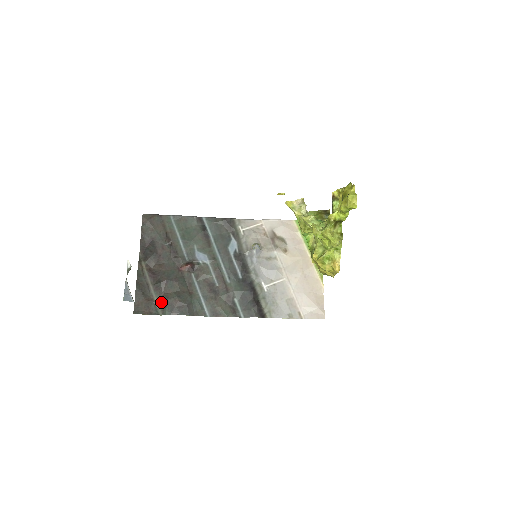
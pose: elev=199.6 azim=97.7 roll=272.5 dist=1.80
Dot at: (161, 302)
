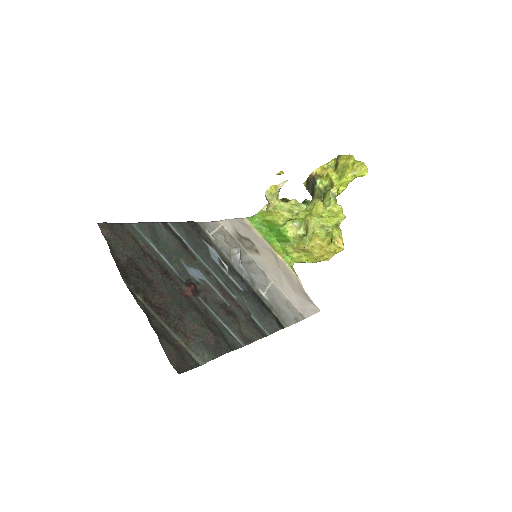
Dot at: (193, 346)
